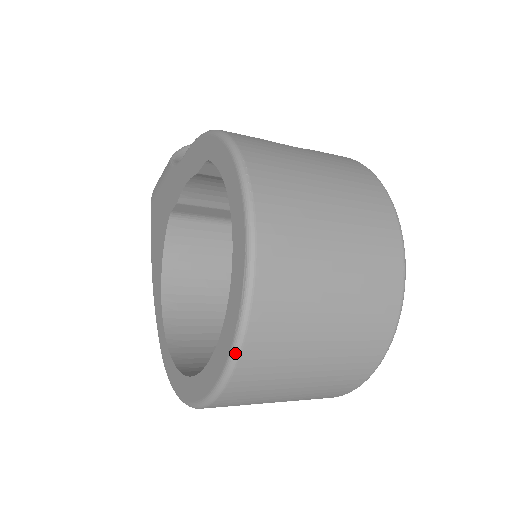
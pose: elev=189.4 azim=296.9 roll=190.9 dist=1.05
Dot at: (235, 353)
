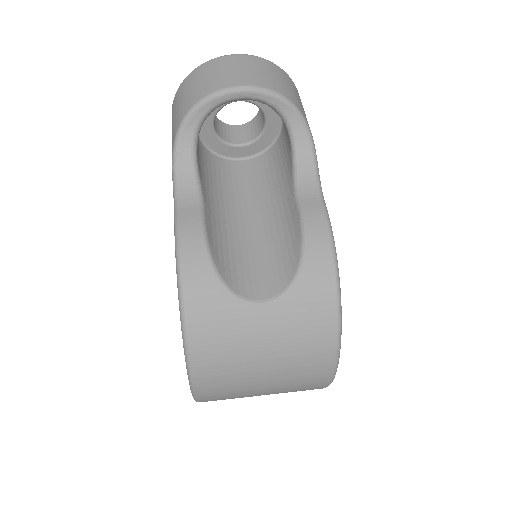
Dot at: occluded
